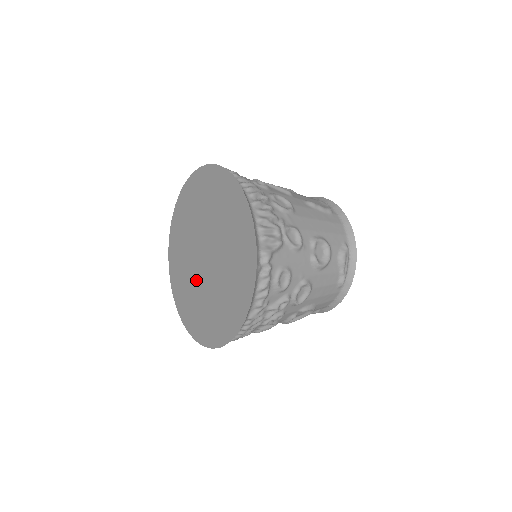
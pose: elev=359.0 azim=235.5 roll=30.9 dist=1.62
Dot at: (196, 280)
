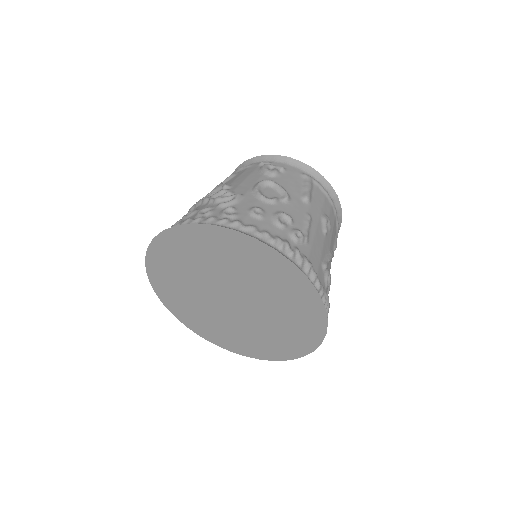
Dot at: (202, 294)
